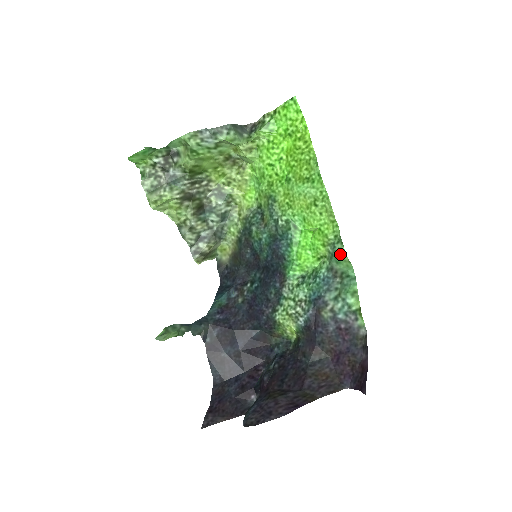
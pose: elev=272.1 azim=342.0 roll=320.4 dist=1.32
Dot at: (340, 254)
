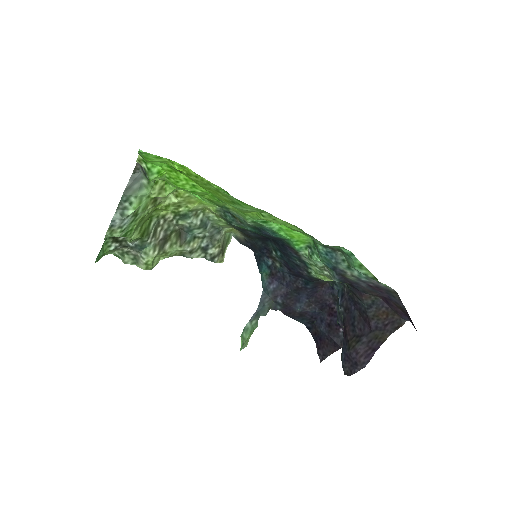
Dot at: occluded
